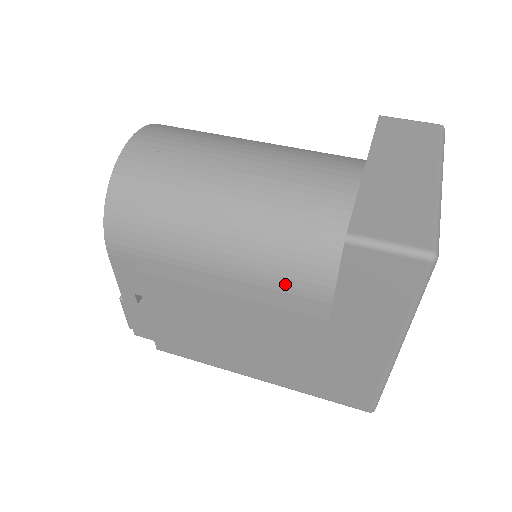
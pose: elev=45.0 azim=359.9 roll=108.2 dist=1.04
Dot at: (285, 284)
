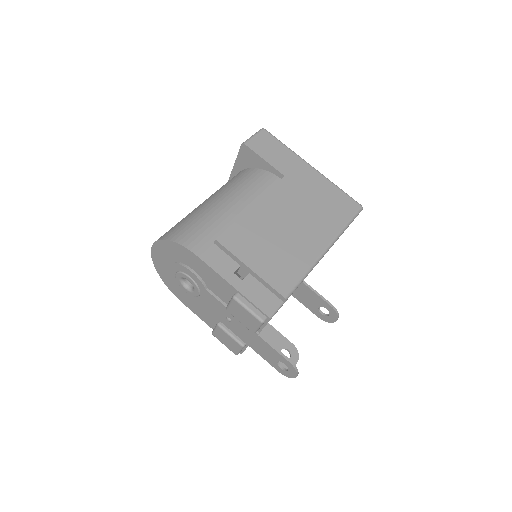
Dot at: (260, 187)
